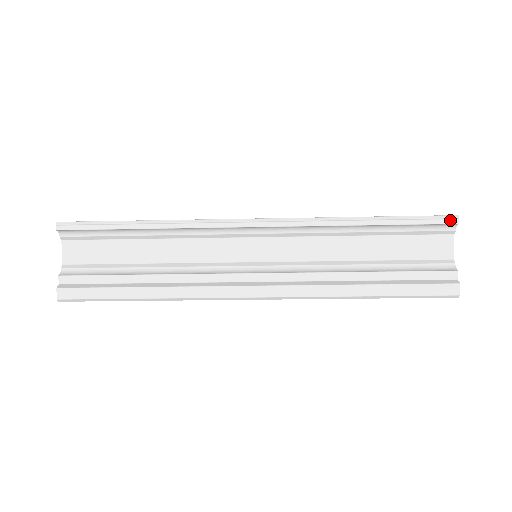
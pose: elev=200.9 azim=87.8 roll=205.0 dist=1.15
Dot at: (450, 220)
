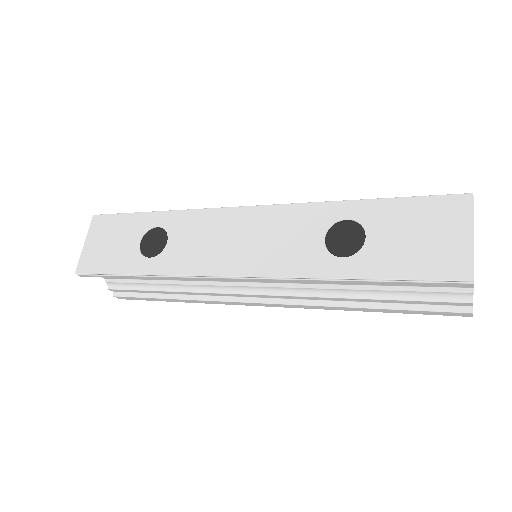
Dot at: (461, 284)
